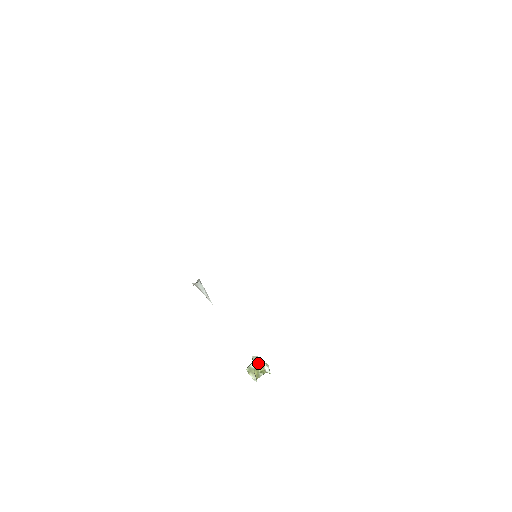
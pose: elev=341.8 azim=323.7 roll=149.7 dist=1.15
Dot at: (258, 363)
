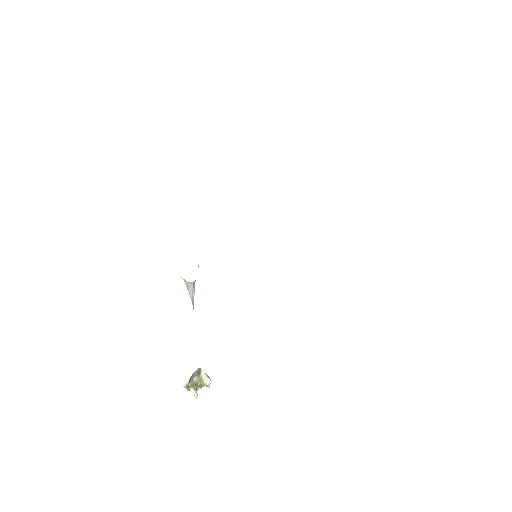
Dot at: (199, 376)
